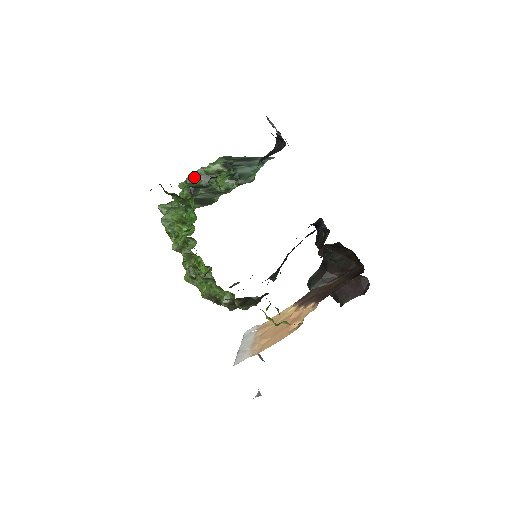
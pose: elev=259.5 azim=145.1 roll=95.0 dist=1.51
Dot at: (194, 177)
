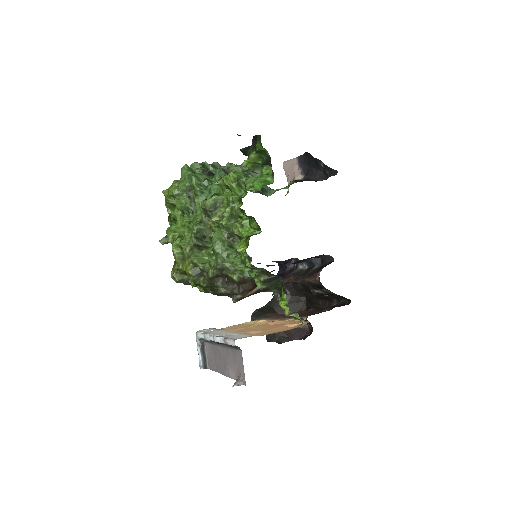
Dot at: (211, 165)
